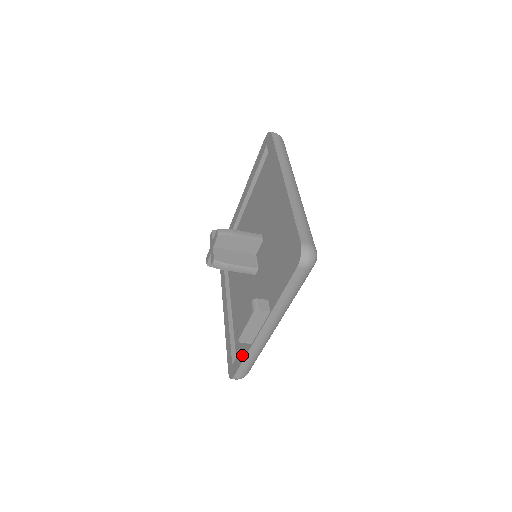
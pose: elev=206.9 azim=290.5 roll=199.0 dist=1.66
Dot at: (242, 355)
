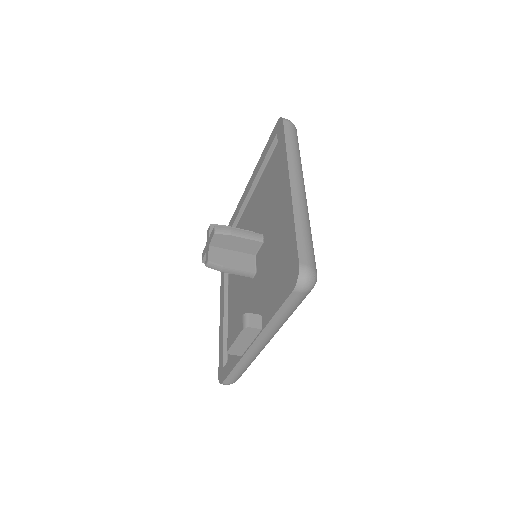
Dot at: (232, 363)
